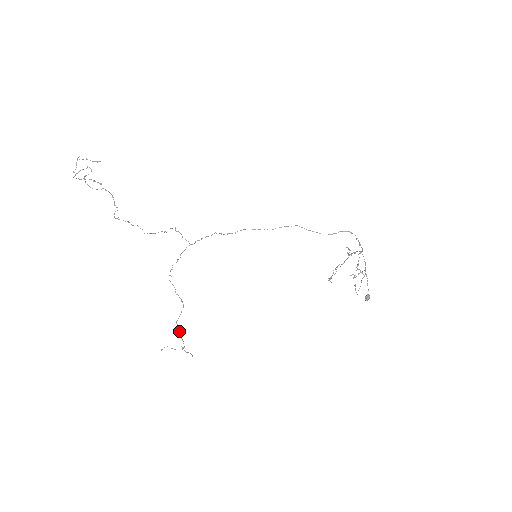
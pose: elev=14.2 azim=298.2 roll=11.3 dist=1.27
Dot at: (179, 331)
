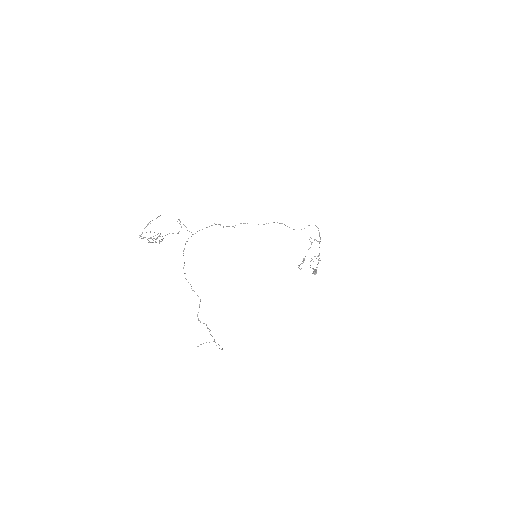
Dot at: occluded
